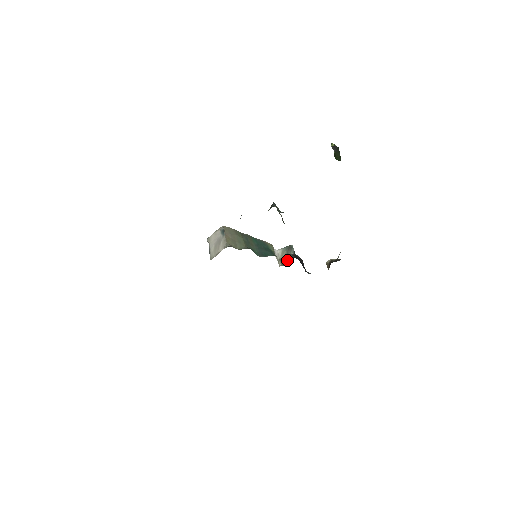
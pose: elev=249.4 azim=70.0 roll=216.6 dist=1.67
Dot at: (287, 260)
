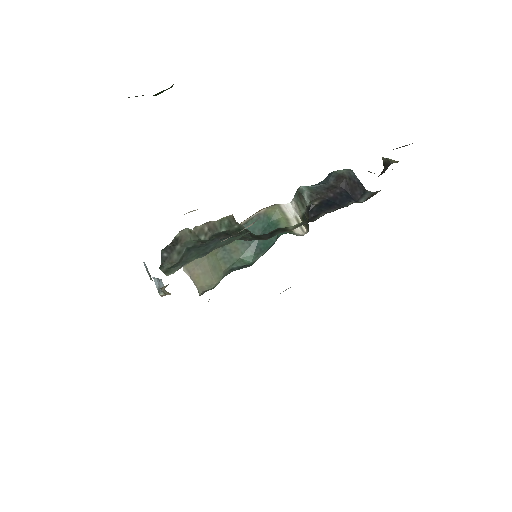
Dot at: occluded
